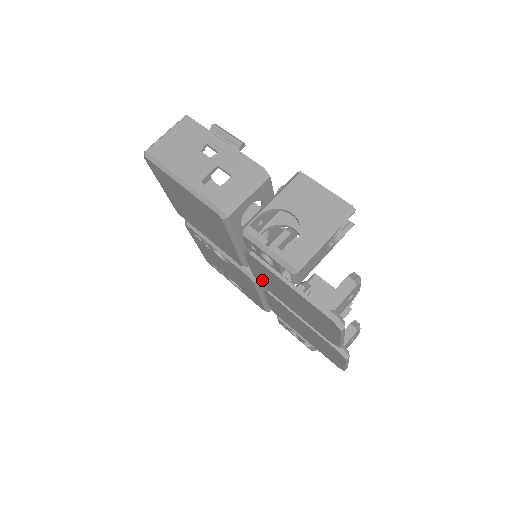
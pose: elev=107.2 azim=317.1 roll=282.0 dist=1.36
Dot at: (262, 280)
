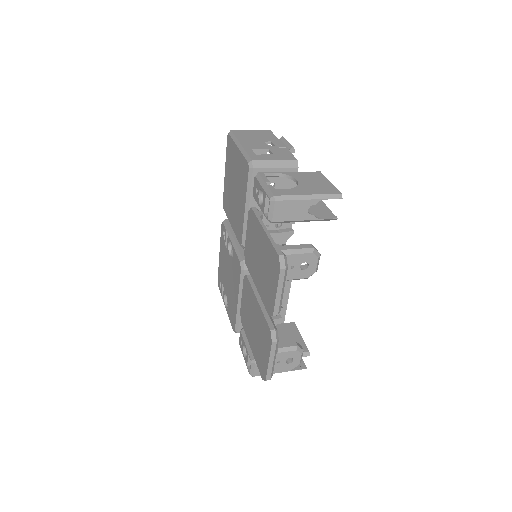
Dot at: (248, 252)
